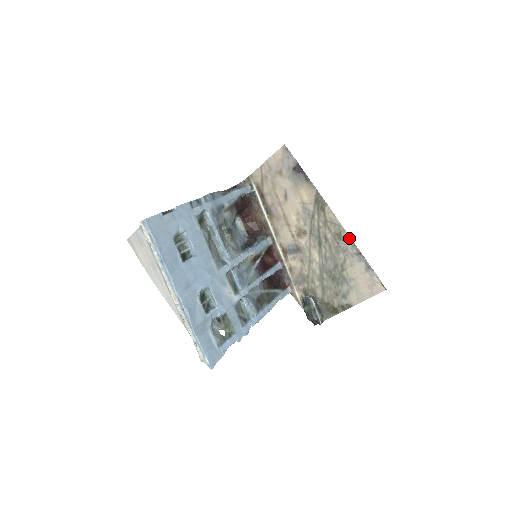
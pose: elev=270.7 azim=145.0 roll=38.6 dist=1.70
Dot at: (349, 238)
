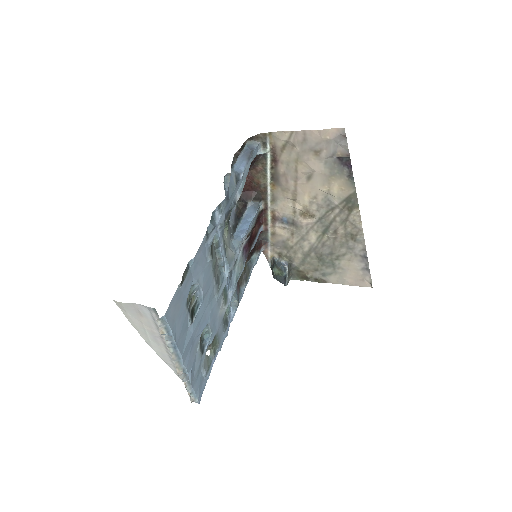
Dot at: (363, 243)
